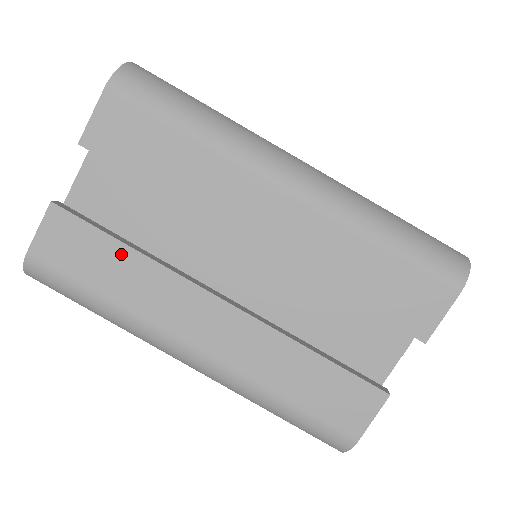
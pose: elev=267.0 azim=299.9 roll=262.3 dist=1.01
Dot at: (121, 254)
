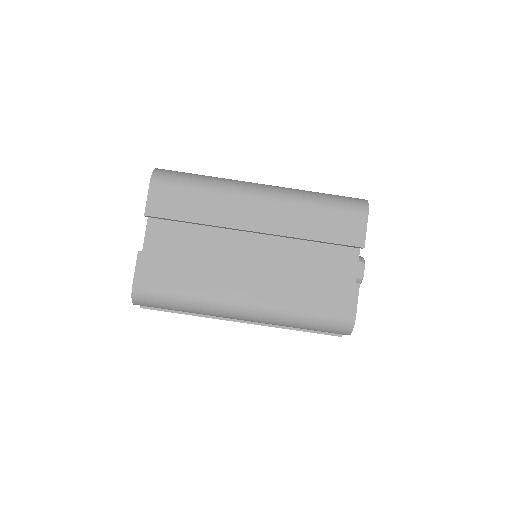
Dot at: (186, 265)
